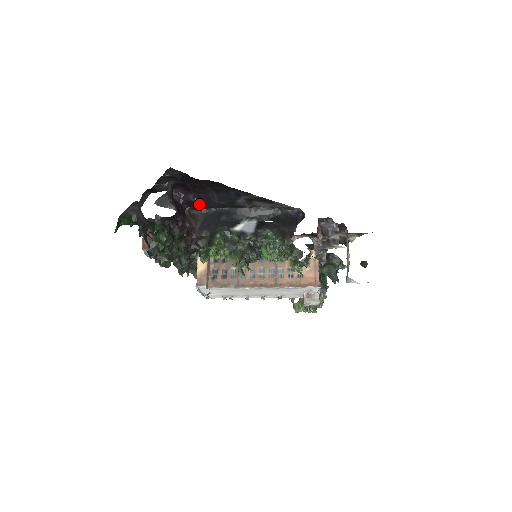
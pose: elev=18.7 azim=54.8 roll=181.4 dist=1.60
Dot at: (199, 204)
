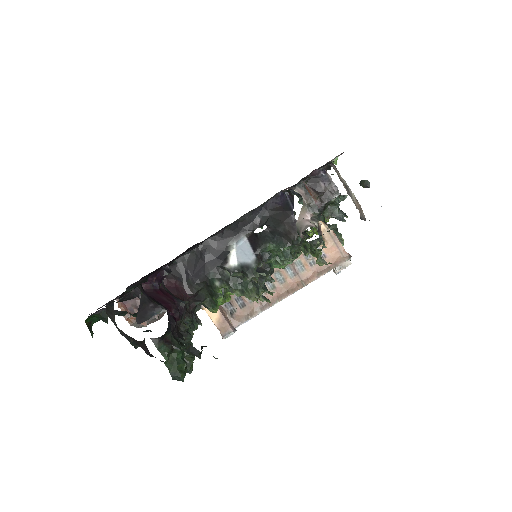
Dot at: occluded
